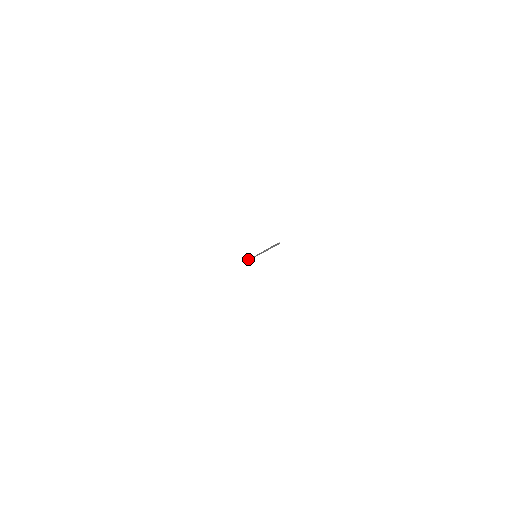
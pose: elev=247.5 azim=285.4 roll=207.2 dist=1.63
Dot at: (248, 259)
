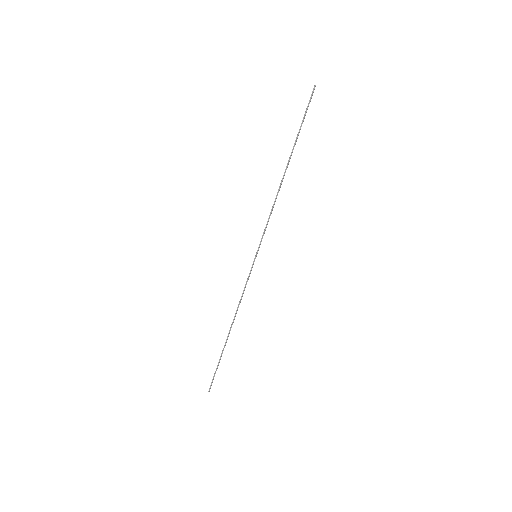
Dot at: (230, 327)
